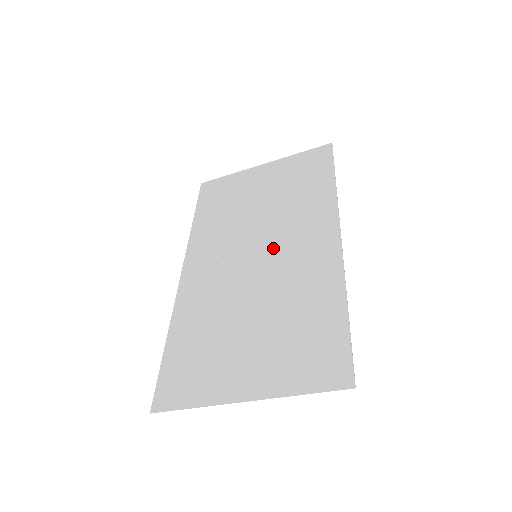
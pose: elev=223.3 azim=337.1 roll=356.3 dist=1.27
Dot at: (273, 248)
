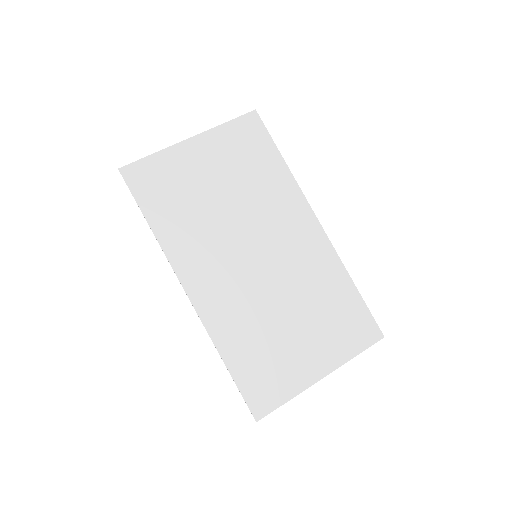
Dot at: (268, 245)
